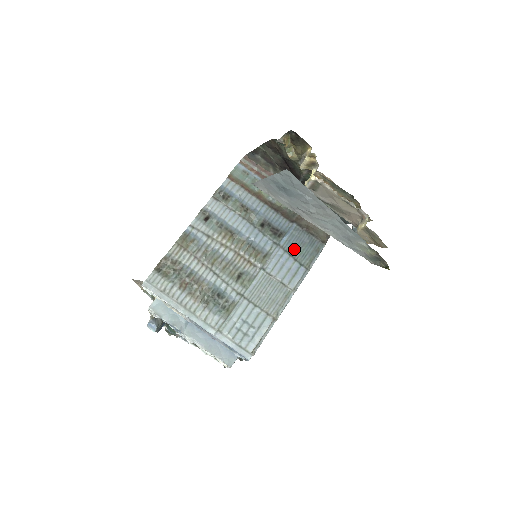
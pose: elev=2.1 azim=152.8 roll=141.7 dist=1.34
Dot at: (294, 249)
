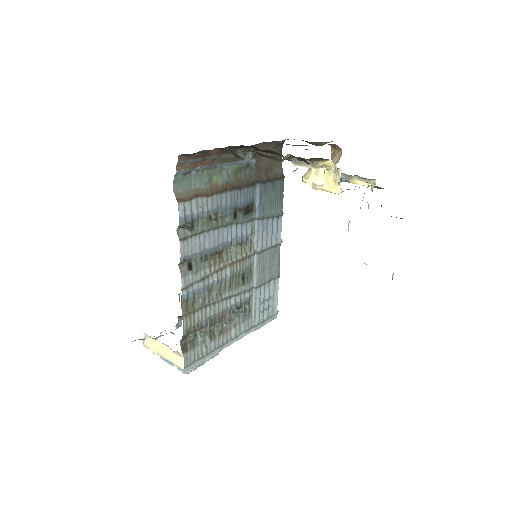
Dot at: (267, 209)
